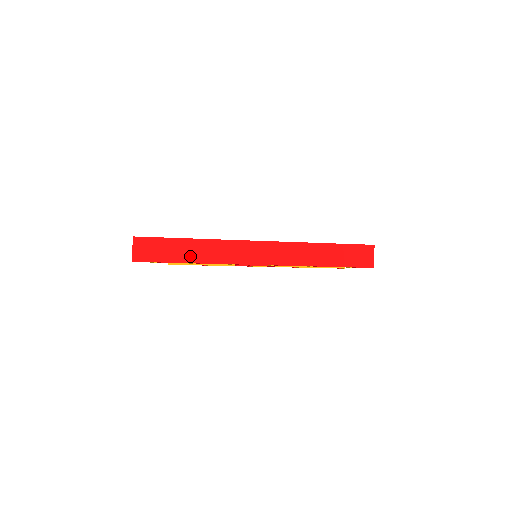
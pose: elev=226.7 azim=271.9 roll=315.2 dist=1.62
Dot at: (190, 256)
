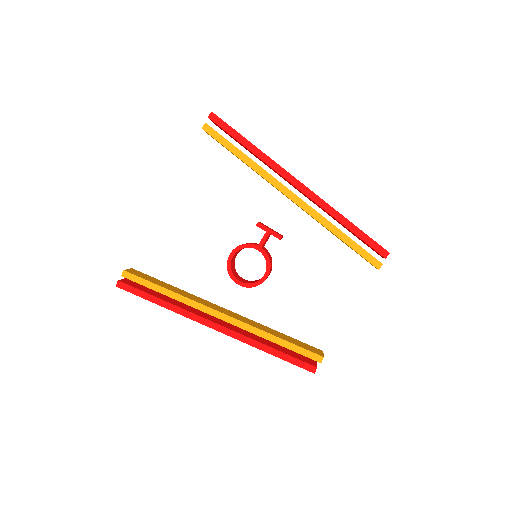
Dot at: occluded
